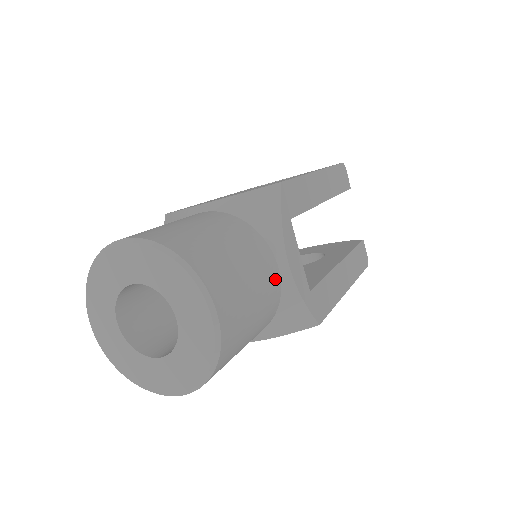
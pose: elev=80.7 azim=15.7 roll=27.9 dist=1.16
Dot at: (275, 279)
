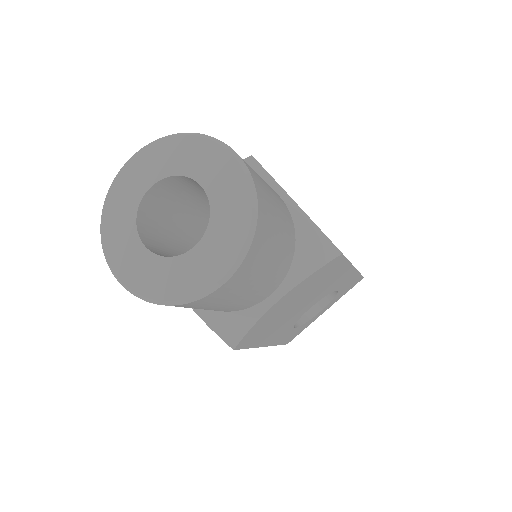
Dot at: (280, 199)
